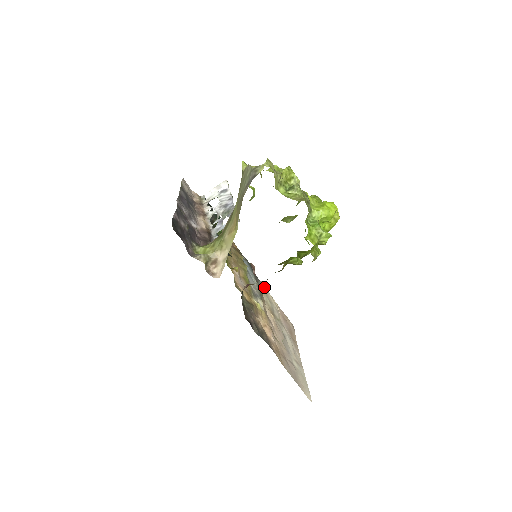
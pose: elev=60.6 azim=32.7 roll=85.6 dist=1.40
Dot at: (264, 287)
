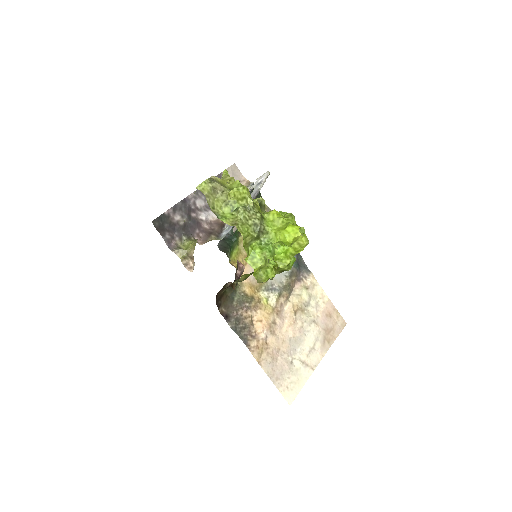
Dot at: (313, 279)
